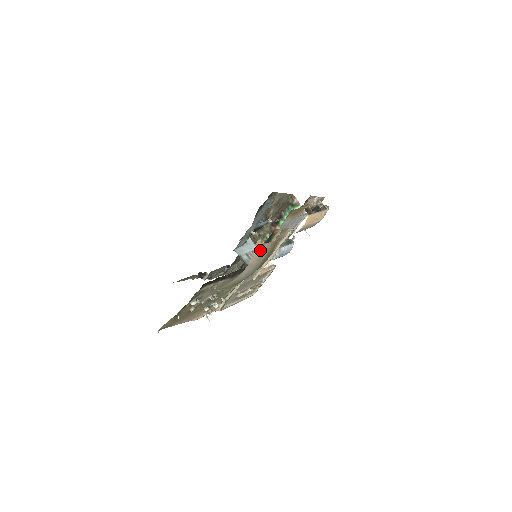
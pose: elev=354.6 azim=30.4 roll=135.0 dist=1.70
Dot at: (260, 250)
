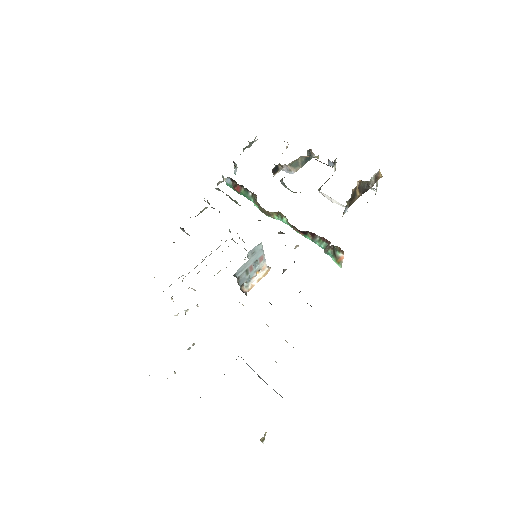
Dot at: occluded
